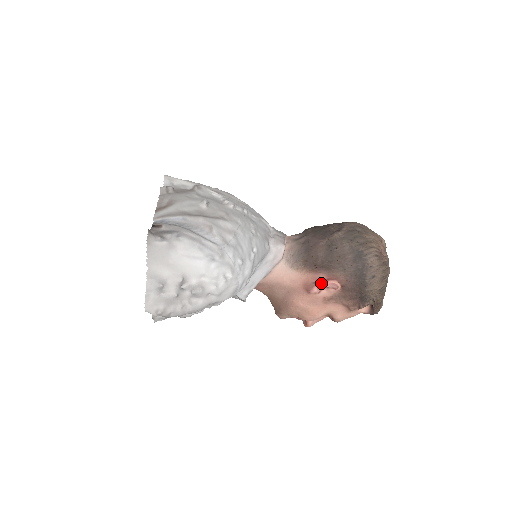
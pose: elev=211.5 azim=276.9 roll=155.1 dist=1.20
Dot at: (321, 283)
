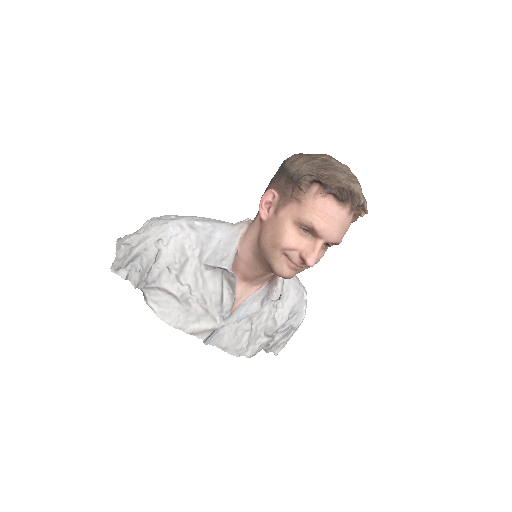
Dot at: (260, 202)
